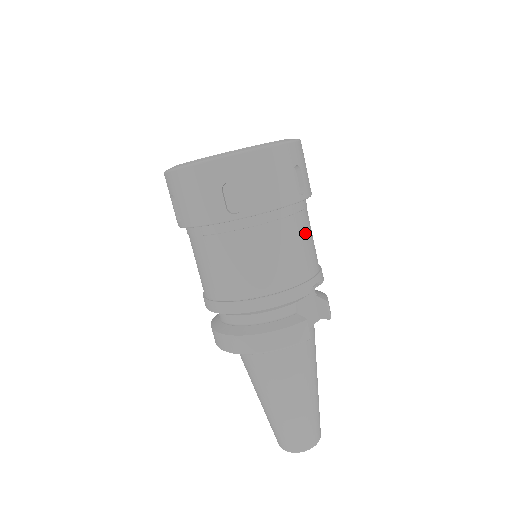
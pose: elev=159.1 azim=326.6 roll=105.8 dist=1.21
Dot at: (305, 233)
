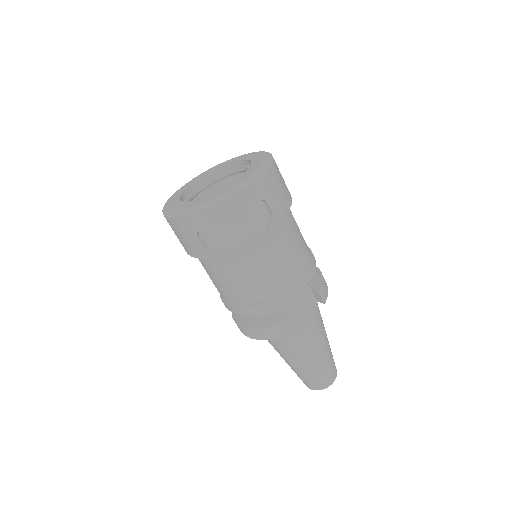
Dot at: (283, 249)
